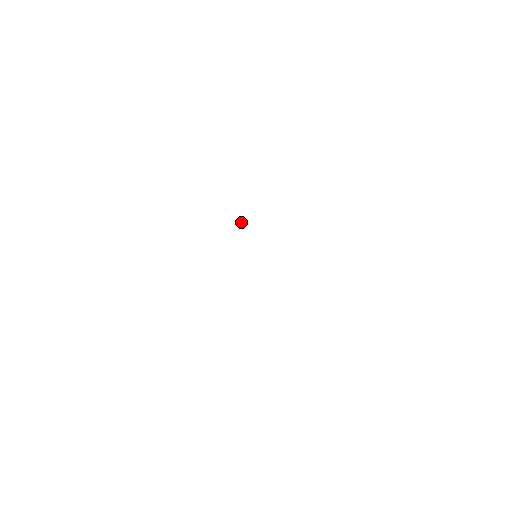
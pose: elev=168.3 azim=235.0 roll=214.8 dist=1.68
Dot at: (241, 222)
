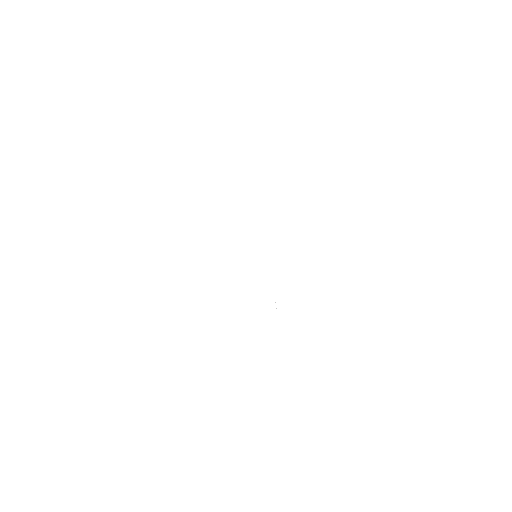
Dot at: occluded
